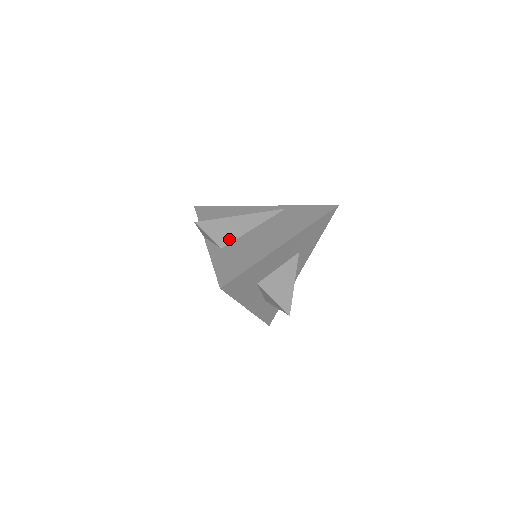
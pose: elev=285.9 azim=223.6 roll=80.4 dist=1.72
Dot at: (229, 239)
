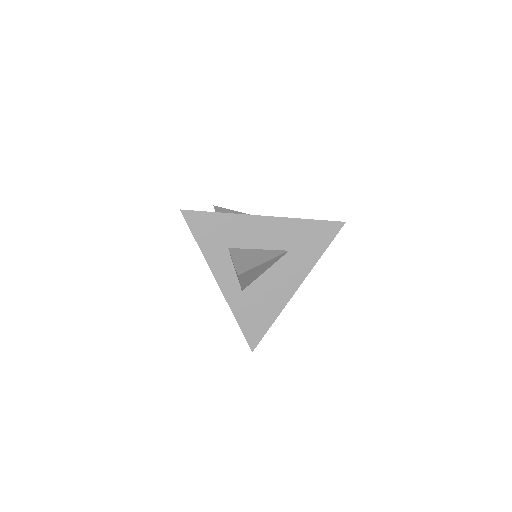
Dot at: occluded
